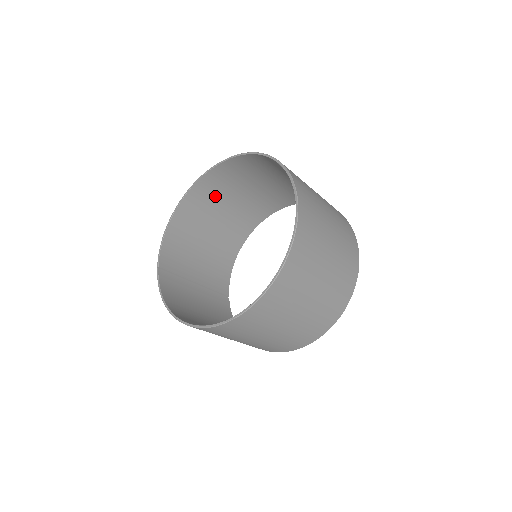
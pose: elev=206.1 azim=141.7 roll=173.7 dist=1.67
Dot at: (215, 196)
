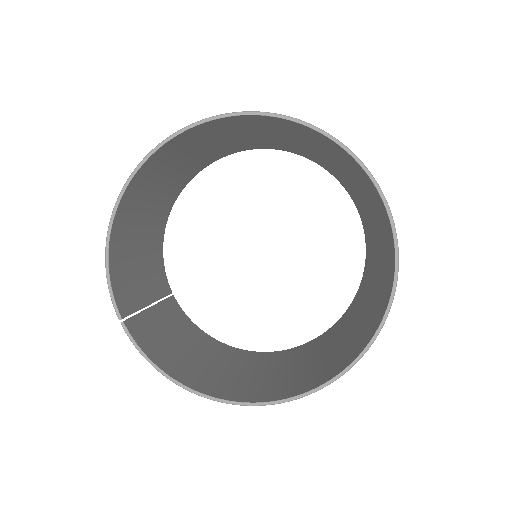
Dot at: (160, 169)
